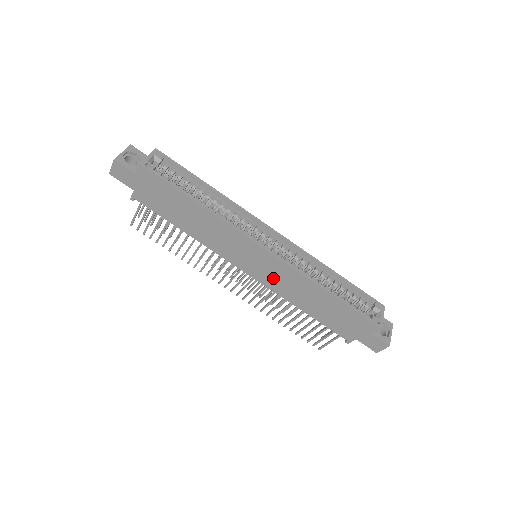
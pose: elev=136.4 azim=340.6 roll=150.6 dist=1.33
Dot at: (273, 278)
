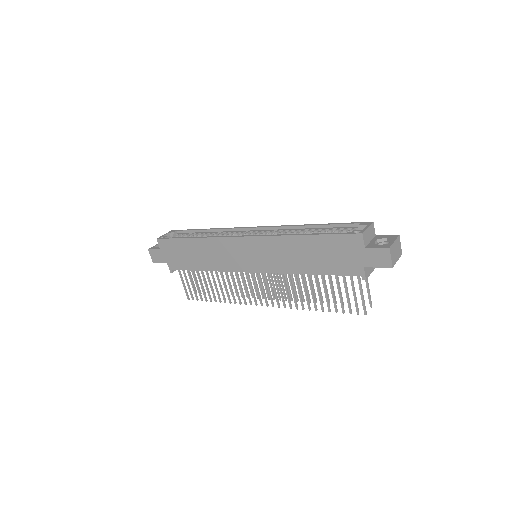
Dot at: (267, 259)
